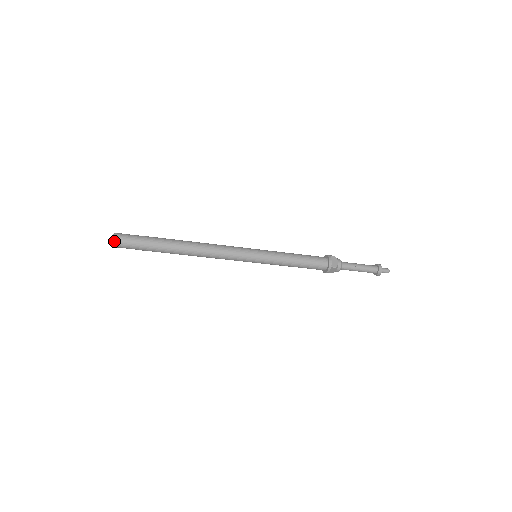
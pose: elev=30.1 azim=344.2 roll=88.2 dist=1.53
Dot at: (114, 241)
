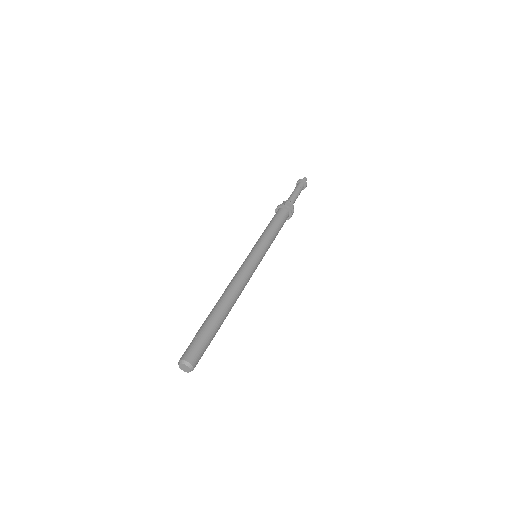
Dot at: (193, 369)
